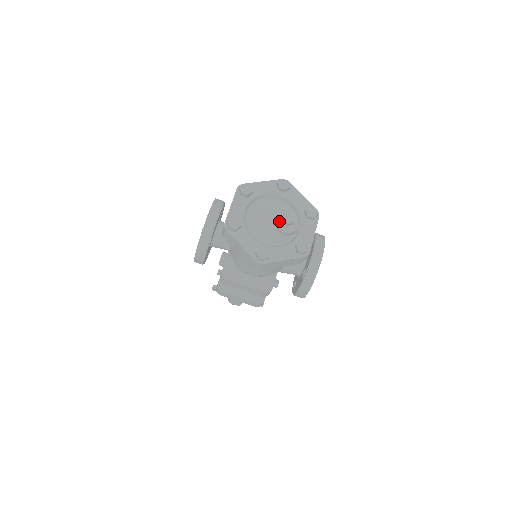
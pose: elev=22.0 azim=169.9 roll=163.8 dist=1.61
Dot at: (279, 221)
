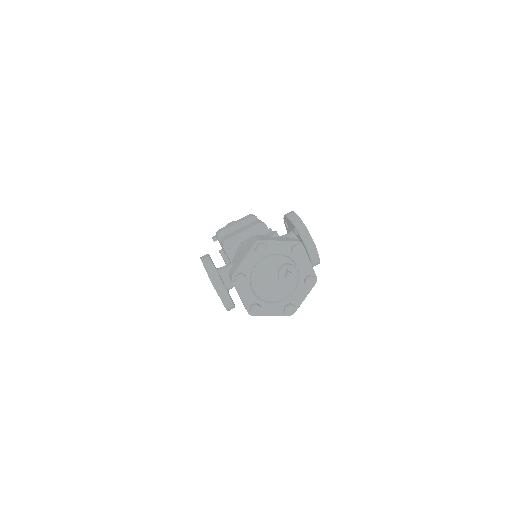
Dot at: (281, 279)
